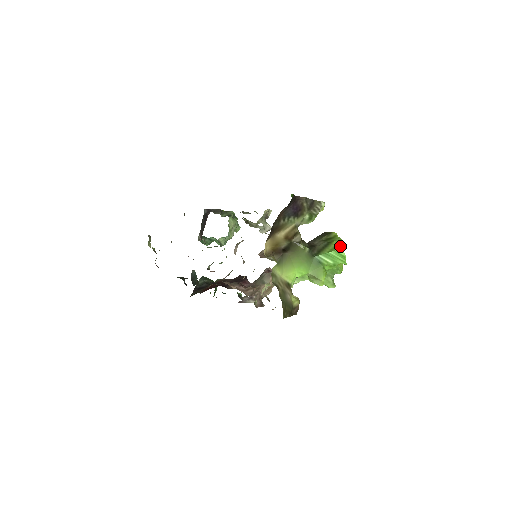
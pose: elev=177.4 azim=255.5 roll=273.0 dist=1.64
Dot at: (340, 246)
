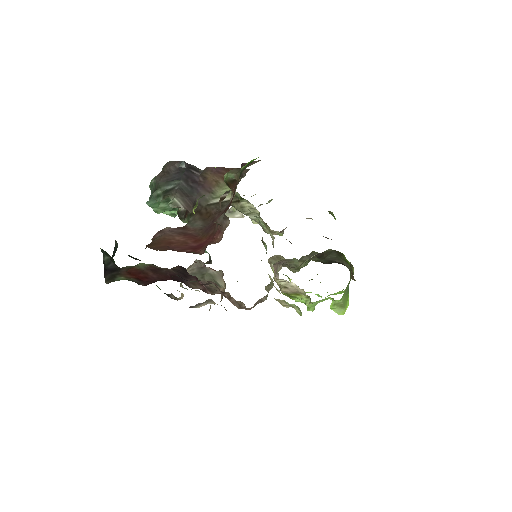
Dot at: occluded
